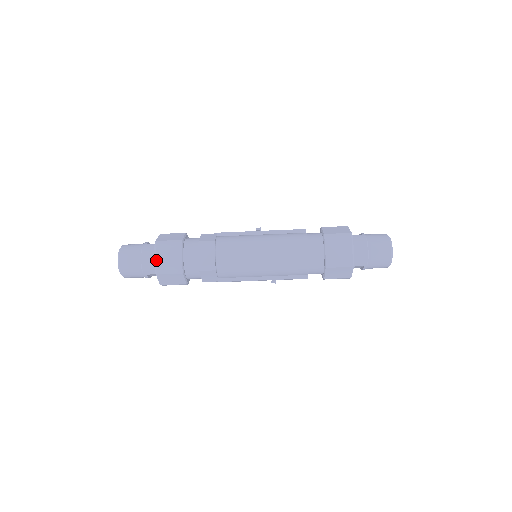
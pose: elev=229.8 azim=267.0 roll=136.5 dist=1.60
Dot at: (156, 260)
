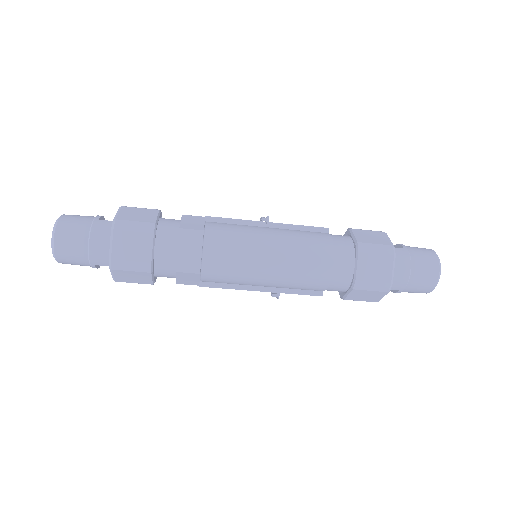
Dot at: (112, 249)
